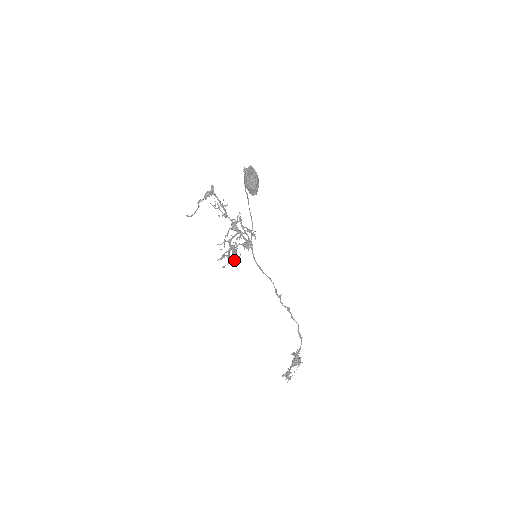
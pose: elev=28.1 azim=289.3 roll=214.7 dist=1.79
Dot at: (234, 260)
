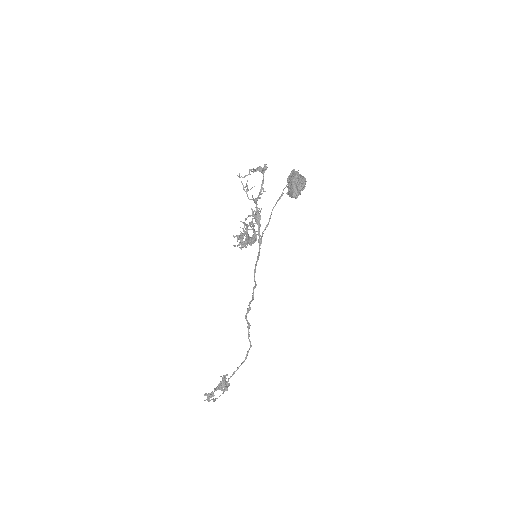
Dot at: (244, 246)
